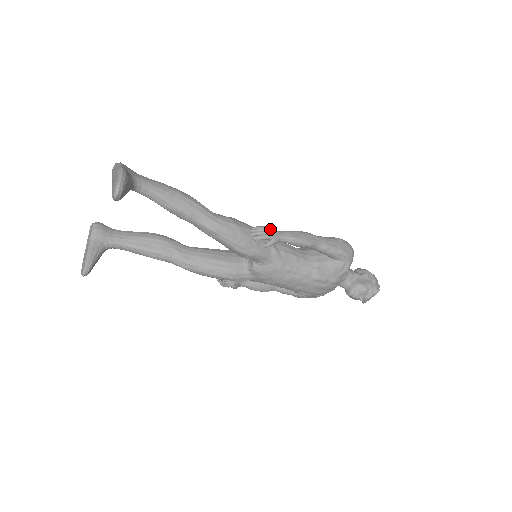
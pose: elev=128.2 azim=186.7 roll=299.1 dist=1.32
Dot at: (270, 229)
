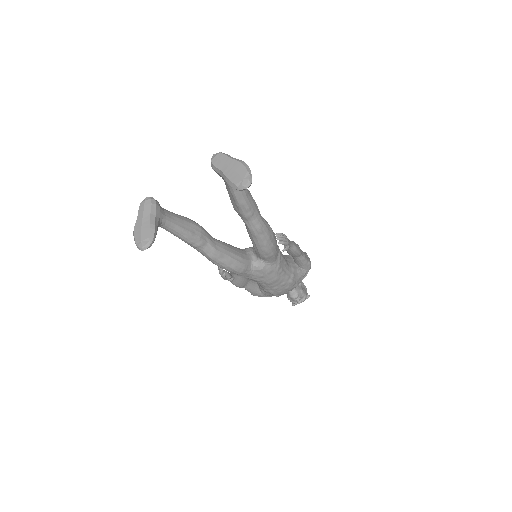
Dot at: occluded
